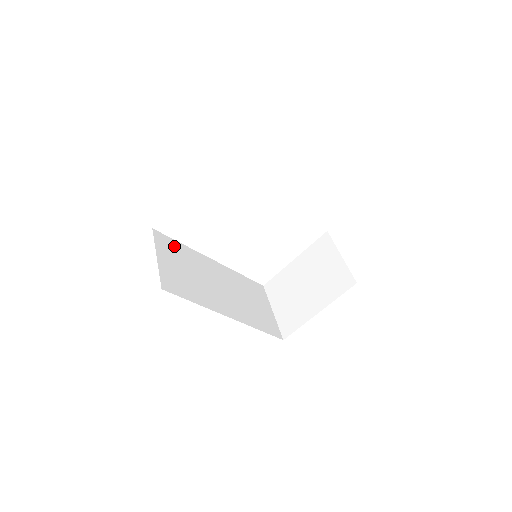
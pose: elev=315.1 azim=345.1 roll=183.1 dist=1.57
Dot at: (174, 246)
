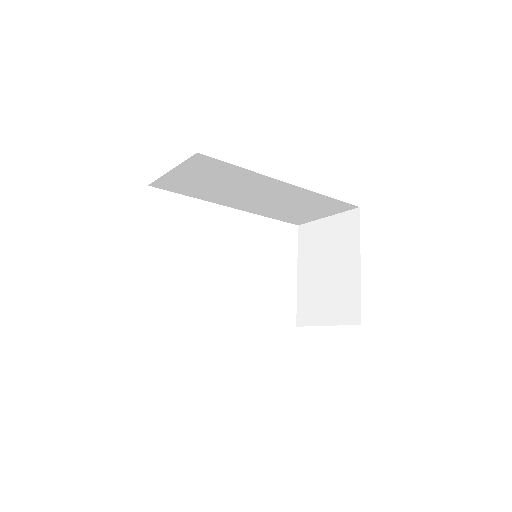
Dot at: occluded
